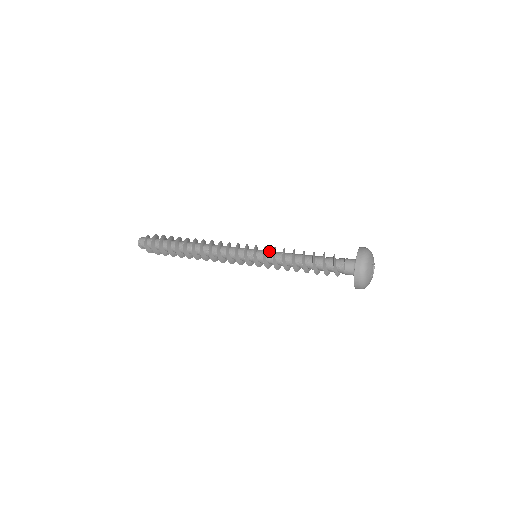
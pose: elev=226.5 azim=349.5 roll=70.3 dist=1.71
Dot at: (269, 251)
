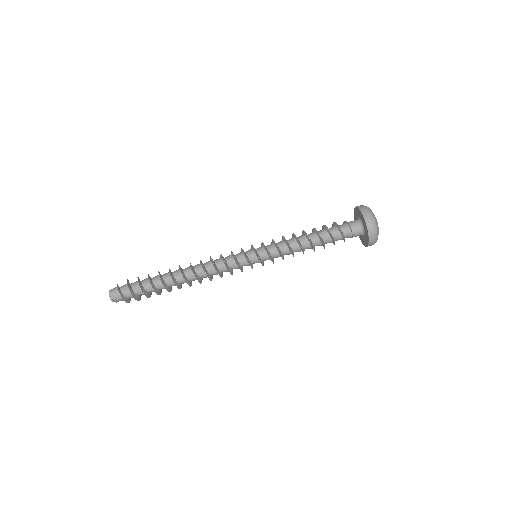
Dot at: (269, 246)
